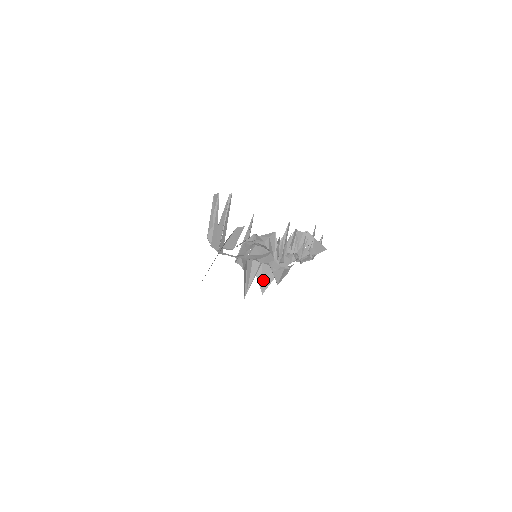
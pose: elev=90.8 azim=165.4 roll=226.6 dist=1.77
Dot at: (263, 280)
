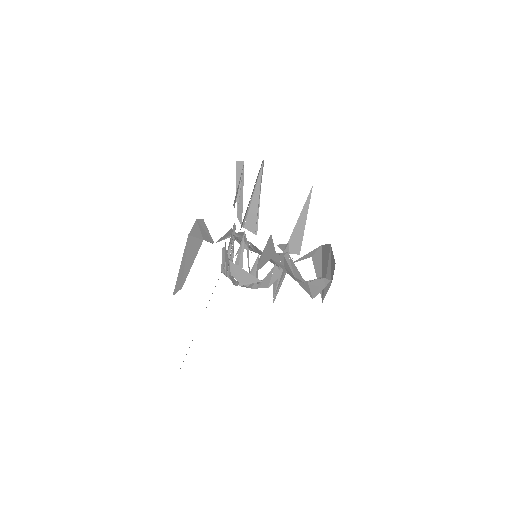
Dot at: occluded
